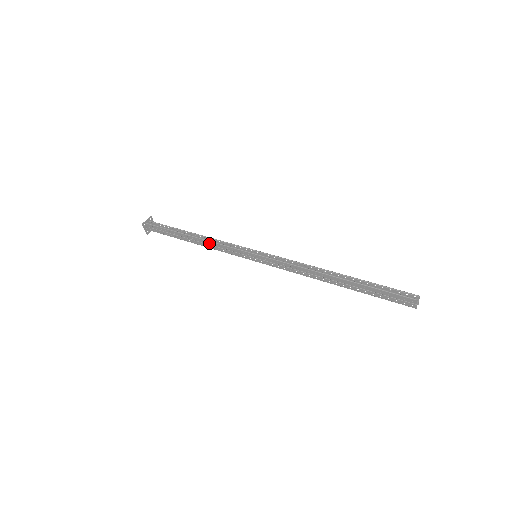
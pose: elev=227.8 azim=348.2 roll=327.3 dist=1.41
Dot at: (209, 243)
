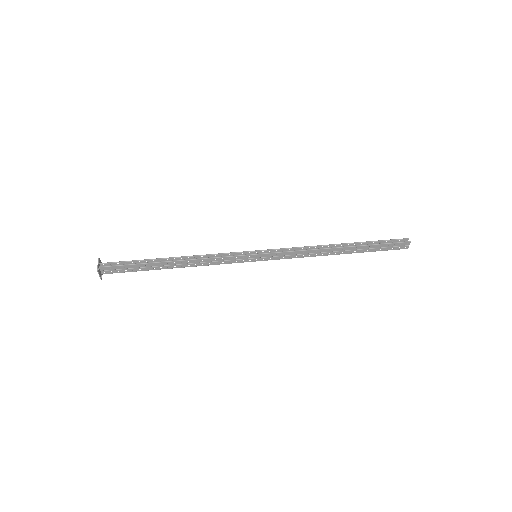
Dot at: (198, 261)
